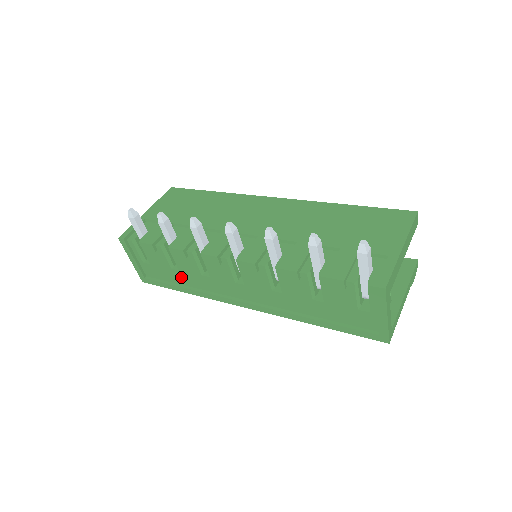
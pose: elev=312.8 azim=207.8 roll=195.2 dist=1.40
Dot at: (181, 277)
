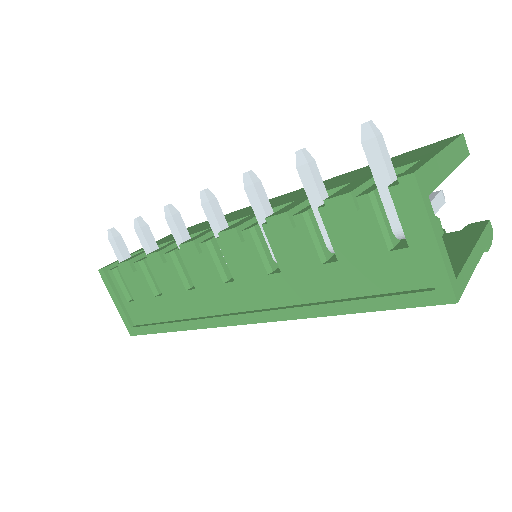
Dot at: (167, 307)
